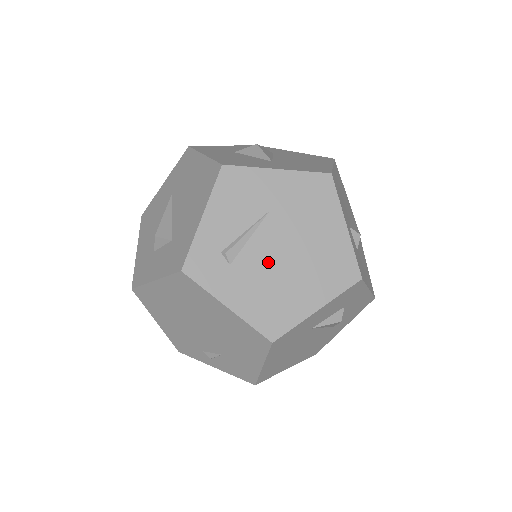
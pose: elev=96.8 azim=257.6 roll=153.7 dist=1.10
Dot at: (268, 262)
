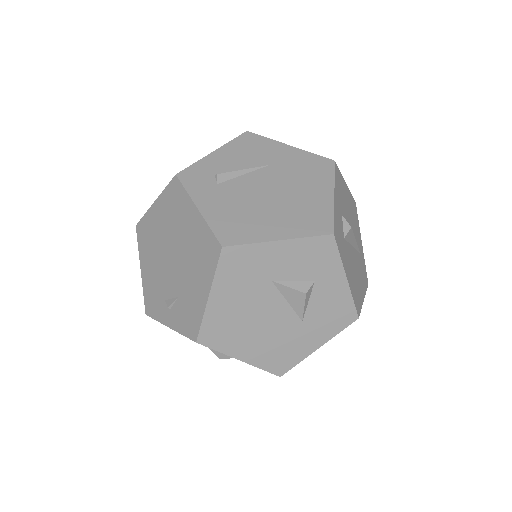
Dot at: (251, 193)
